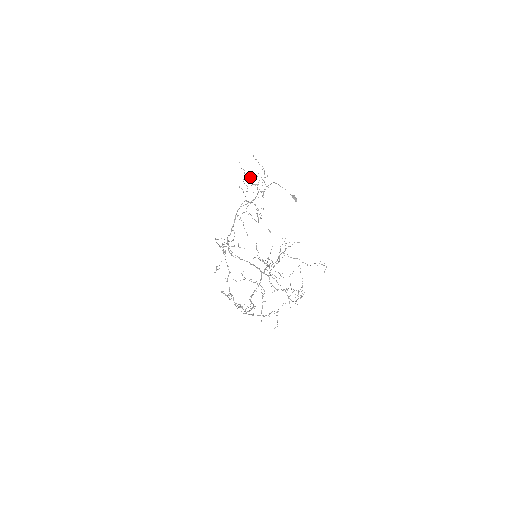
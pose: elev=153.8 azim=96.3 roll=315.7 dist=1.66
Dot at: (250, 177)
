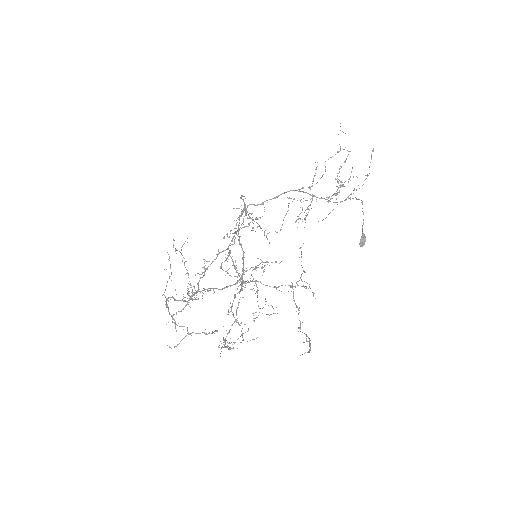
Dot at: (341, 166)
